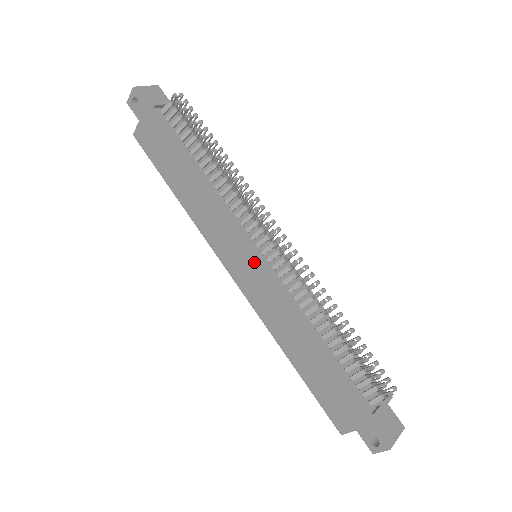
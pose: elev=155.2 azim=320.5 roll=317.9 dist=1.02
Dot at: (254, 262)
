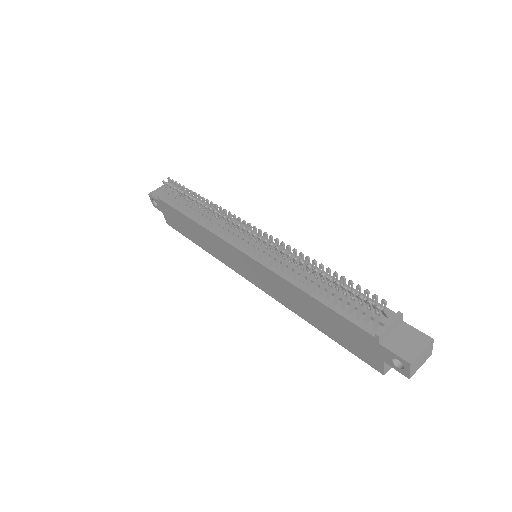
Dot at: (247, 260)
